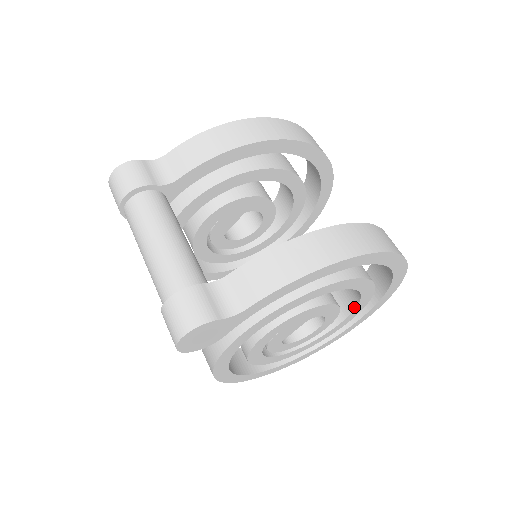
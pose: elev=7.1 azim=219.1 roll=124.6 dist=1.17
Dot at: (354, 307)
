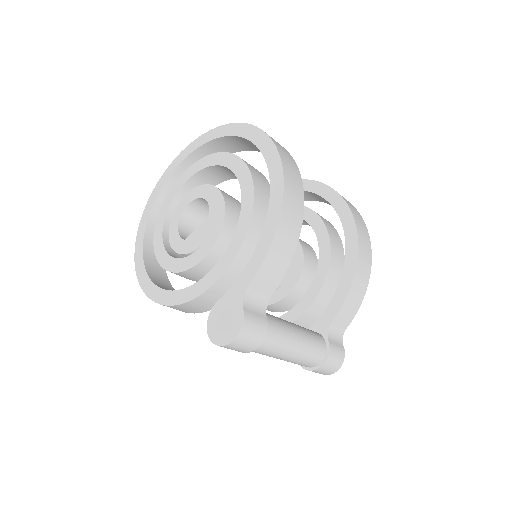
Dot at: occluded
